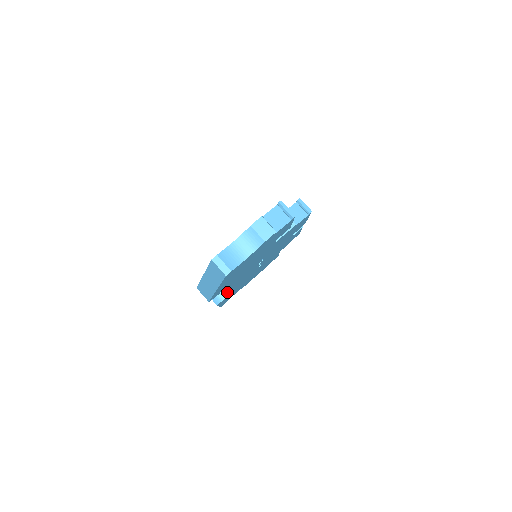
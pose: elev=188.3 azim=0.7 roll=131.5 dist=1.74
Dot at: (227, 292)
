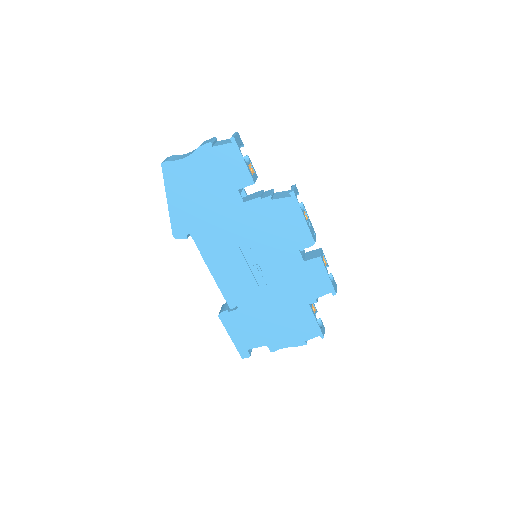
Dot at: (216, 278)
